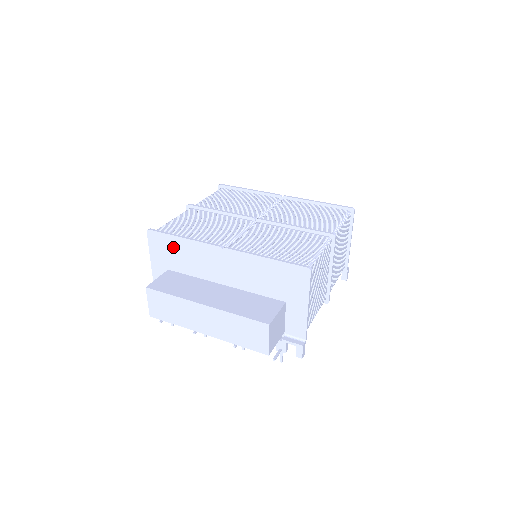
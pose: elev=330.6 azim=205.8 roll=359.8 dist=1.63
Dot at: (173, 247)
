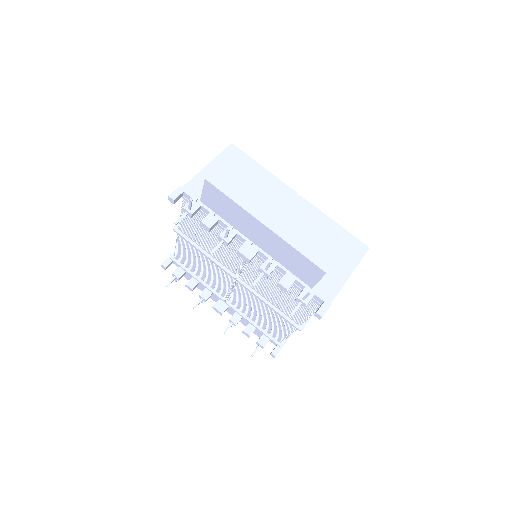
Dot at: (248, 168)
